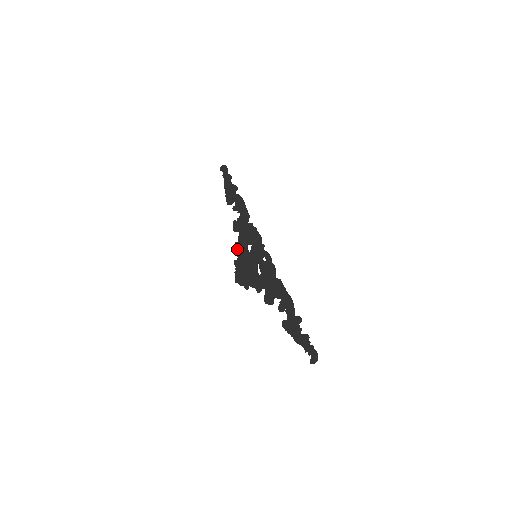
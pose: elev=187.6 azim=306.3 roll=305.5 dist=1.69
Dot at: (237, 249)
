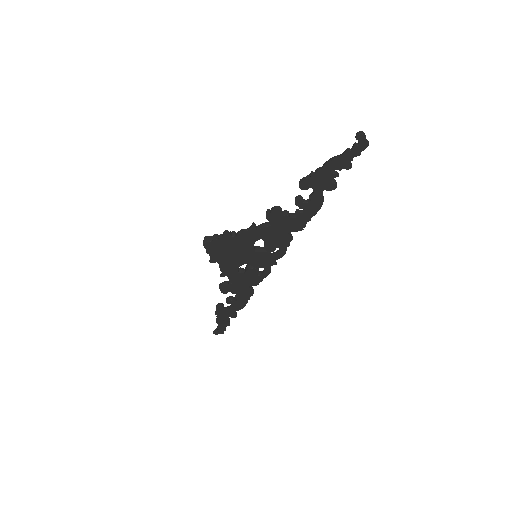
Dot at: (246, 233)
